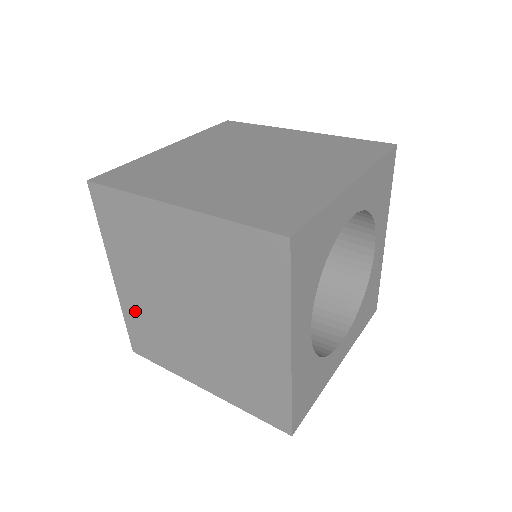
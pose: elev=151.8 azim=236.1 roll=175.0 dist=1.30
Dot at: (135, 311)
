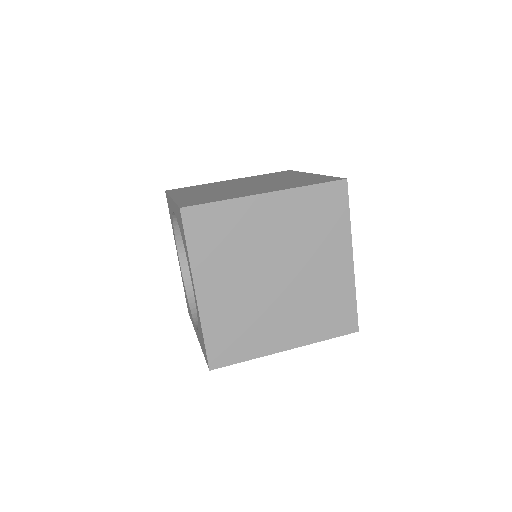
Dot at: occluded
